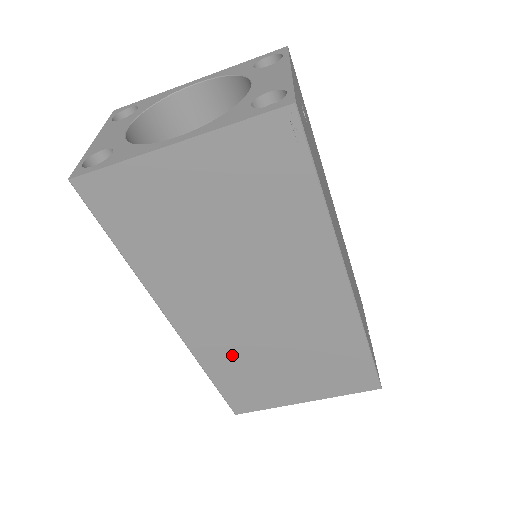
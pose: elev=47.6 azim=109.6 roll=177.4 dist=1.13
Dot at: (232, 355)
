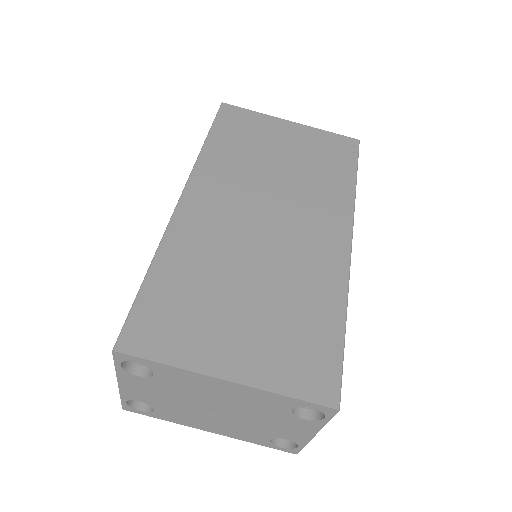
Dot at: (202, 254)
